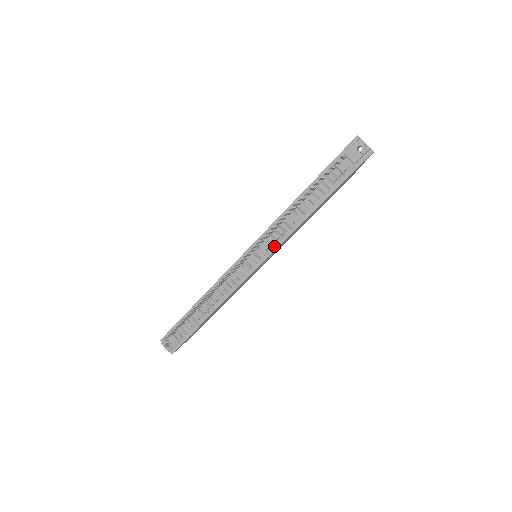
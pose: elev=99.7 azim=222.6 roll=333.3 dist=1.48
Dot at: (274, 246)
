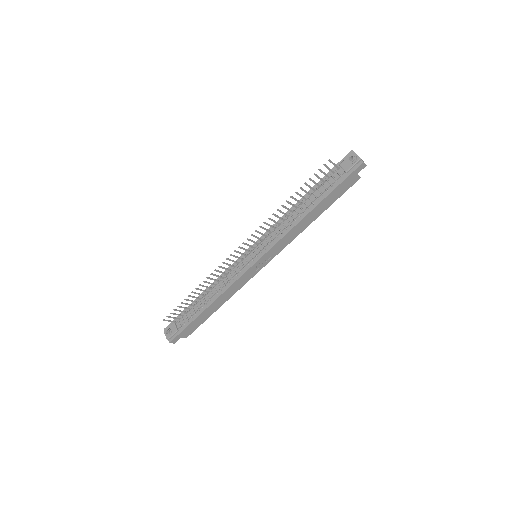
Dot at: (270, 245)
